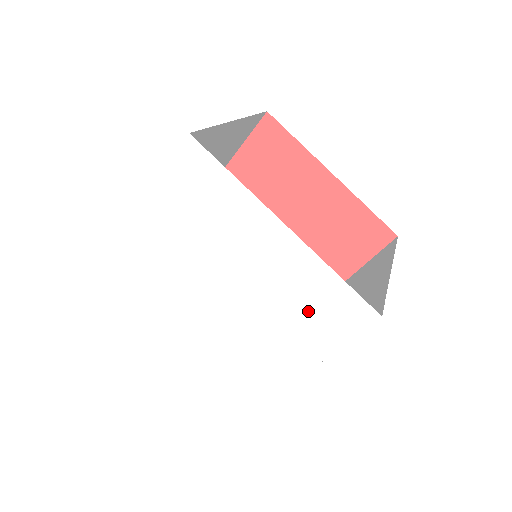
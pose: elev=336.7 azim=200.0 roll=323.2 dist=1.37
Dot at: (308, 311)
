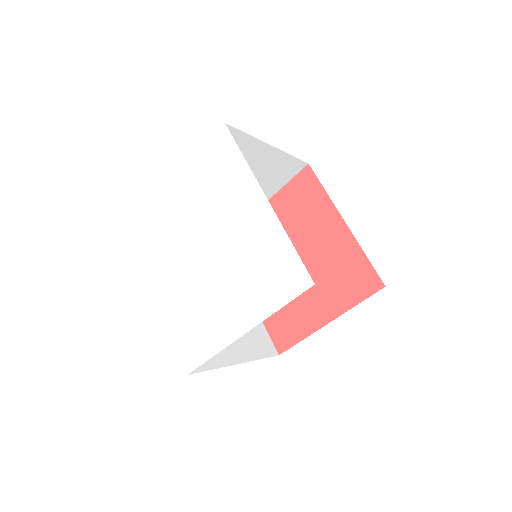
Dot at: (263, 272)
